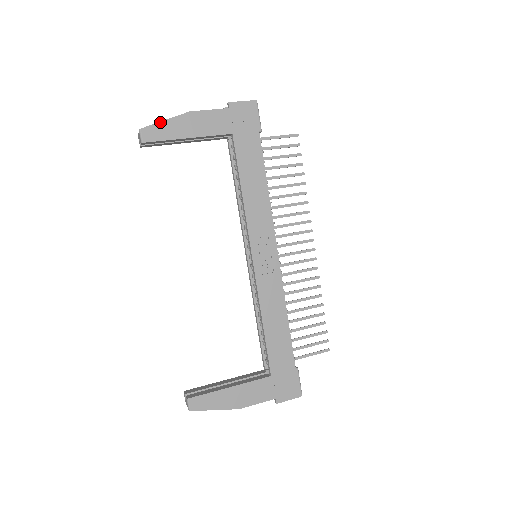
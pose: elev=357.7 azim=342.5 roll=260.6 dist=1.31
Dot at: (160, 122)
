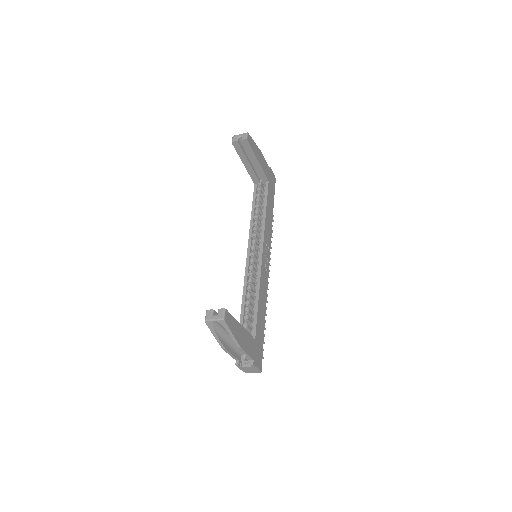
Dot at: (253, 140)
